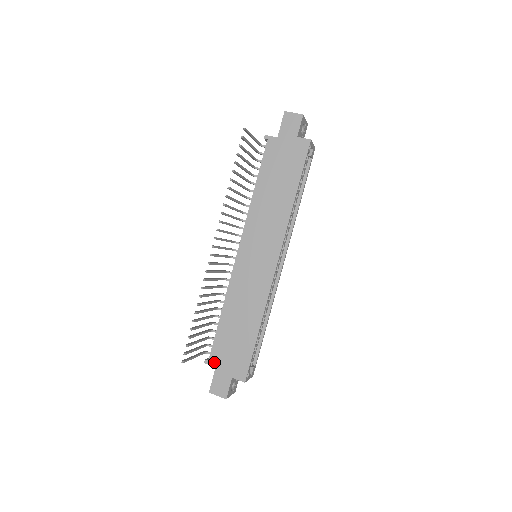
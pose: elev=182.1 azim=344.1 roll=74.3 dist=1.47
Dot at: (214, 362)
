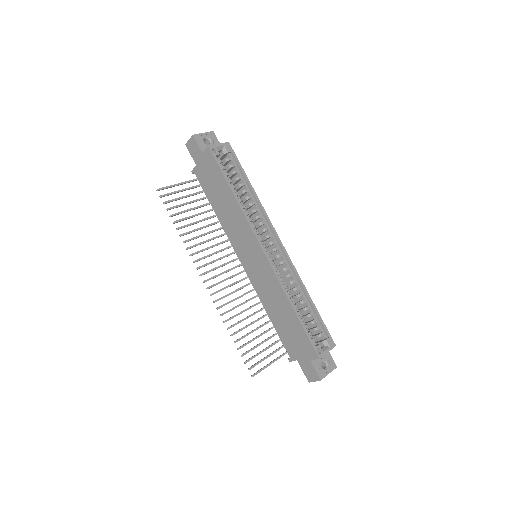
Dot at: (293, 357)
